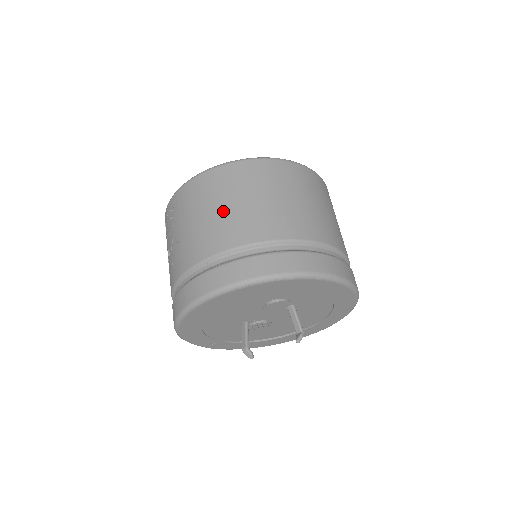
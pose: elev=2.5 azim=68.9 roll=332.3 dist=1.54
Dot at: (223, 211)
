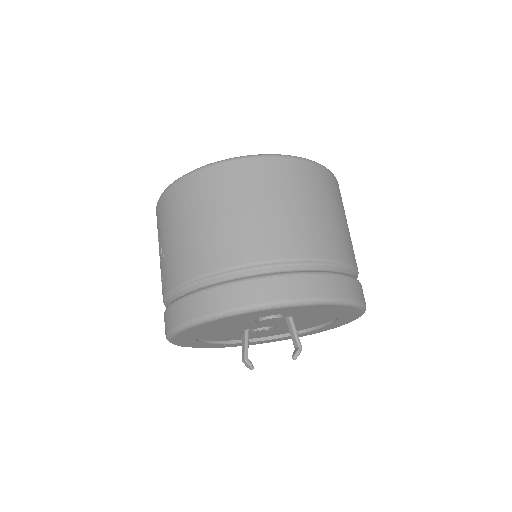
Dot at: (198, 228)
